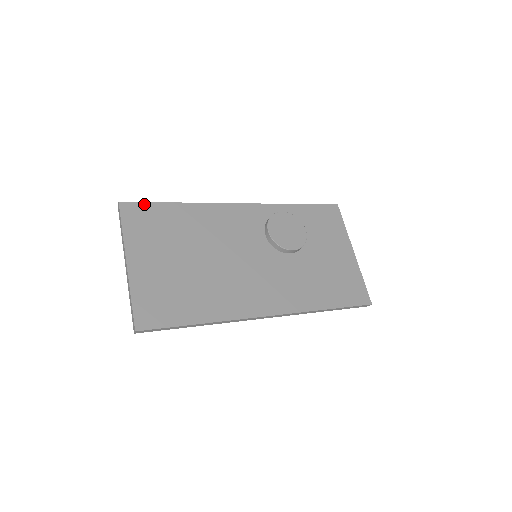
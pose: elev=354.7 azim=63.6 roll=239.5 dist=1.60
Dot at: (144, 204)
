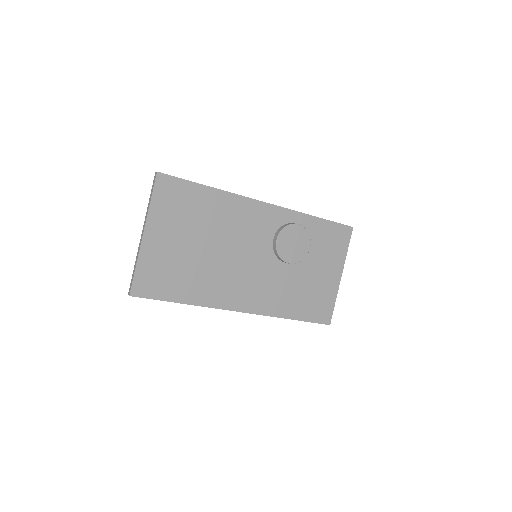
Dot at: (179, 180)
